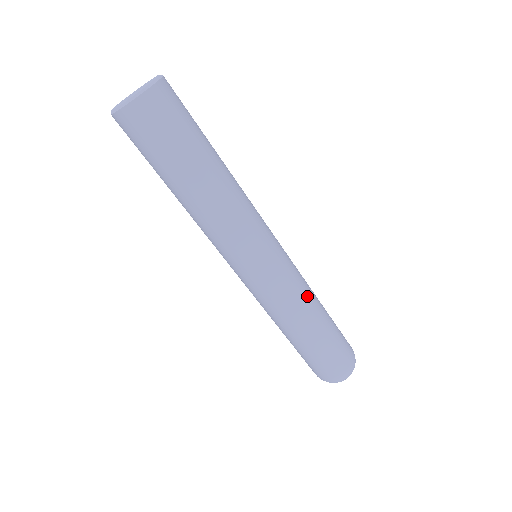
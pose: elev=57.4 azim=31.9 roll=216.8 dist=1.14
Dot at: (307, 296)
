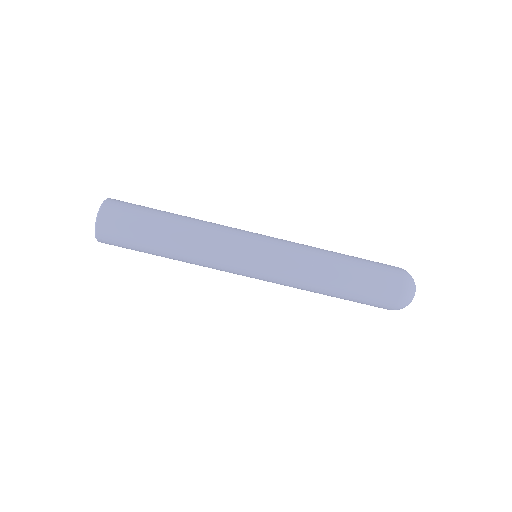
Dot at: occluded
